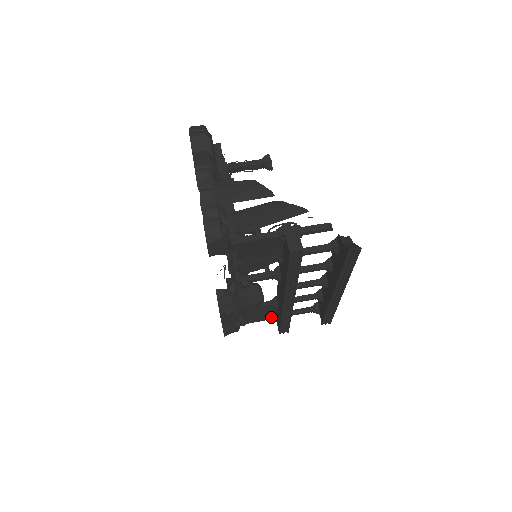
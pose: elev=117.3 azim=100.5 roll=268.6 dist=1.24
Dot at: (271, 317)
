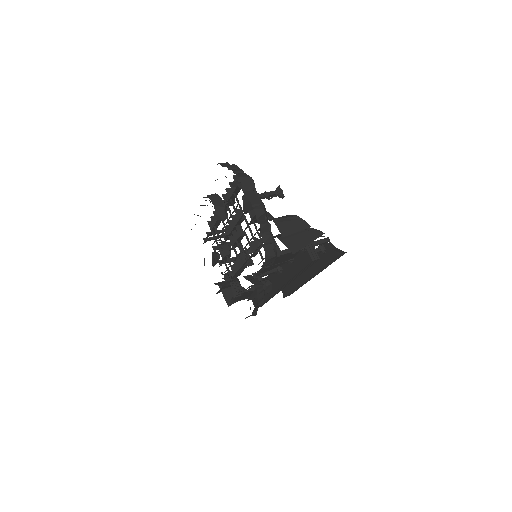
Dot at: occluded
